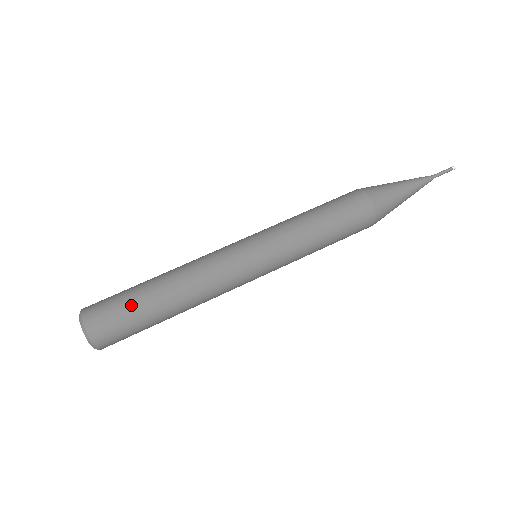
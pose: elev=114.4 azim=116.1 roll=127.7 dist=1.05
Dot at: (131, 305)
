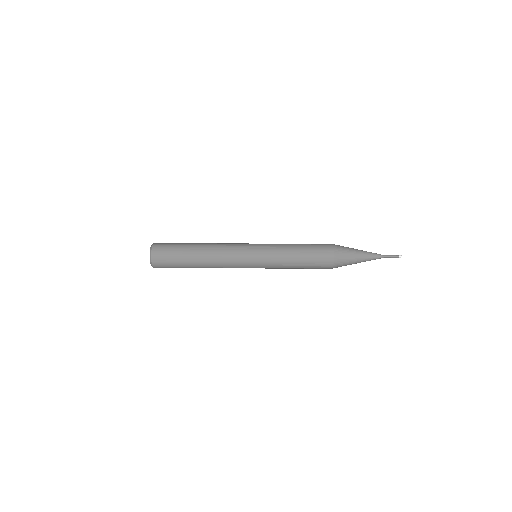
Dot at: (178, 262)
